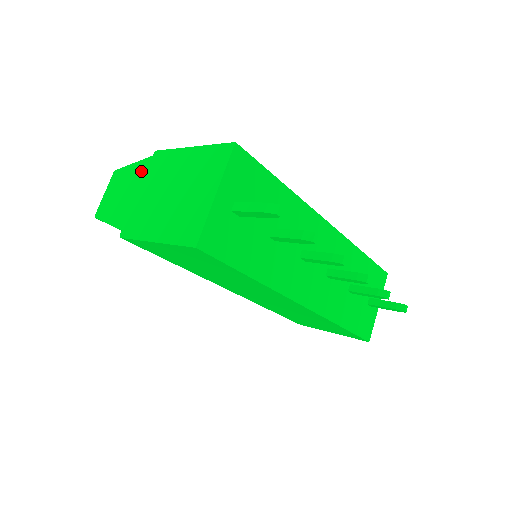
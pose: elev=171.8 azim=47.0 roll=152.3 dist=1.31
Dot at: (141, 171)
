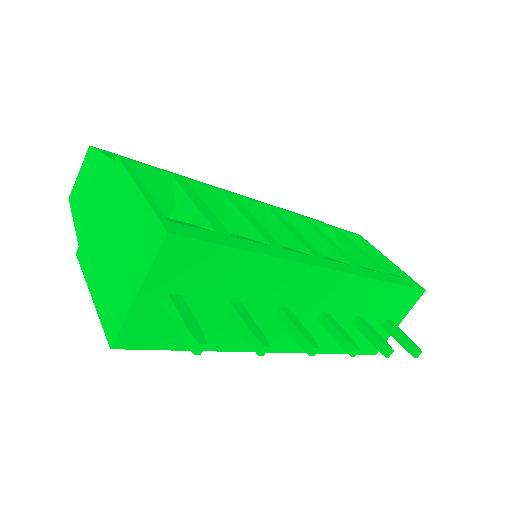
Dot at: (103, 175)
